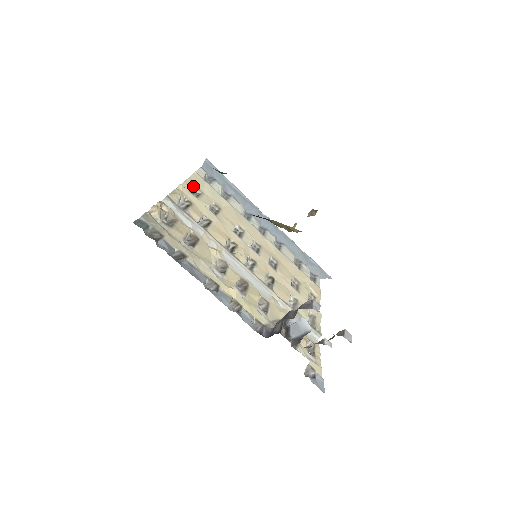
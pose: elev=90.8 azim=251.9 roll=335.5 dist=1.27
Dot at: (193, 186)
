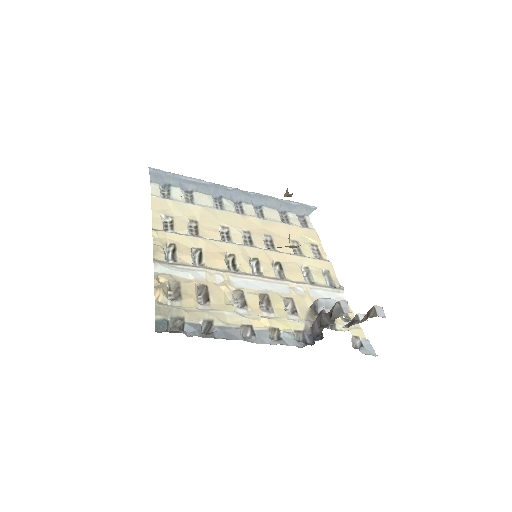
Dot at: (161, 218)
